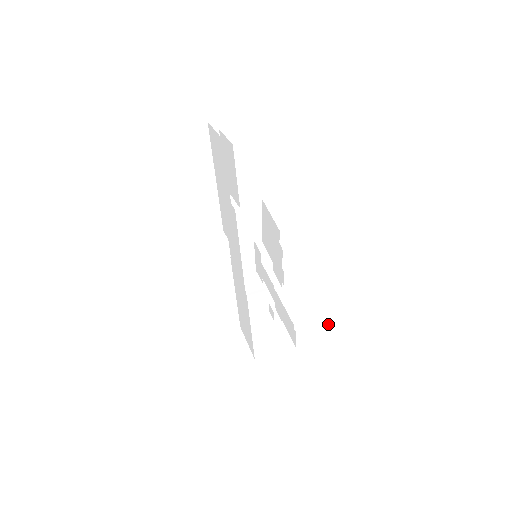
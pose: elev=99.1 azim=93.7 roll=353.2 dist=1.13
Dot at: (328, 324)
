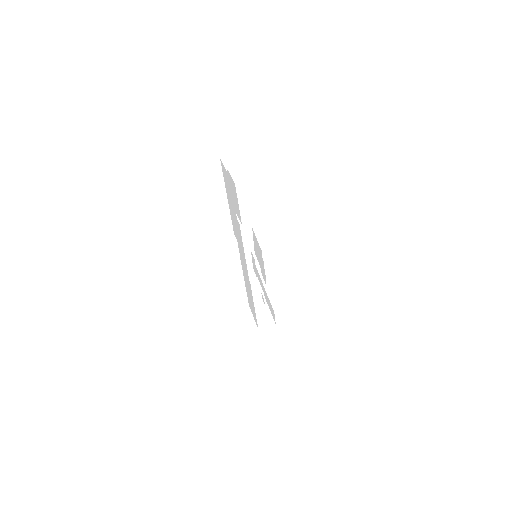
Dot at: (296, 309)
